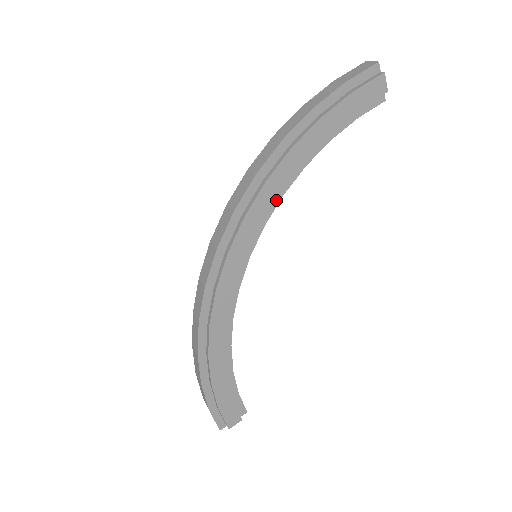
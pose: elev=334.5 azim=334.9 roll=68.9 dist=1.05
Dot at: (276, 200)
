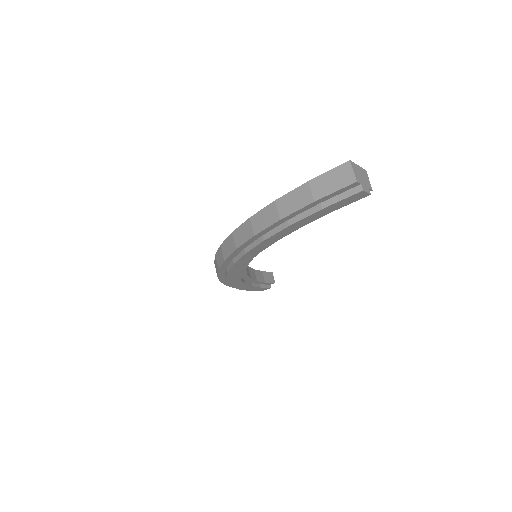
Dot at: occluded
